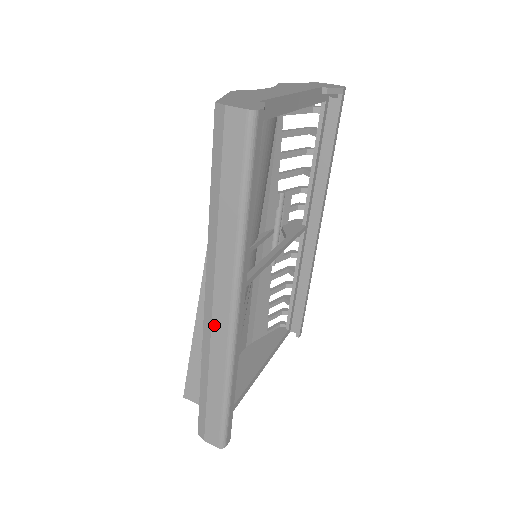
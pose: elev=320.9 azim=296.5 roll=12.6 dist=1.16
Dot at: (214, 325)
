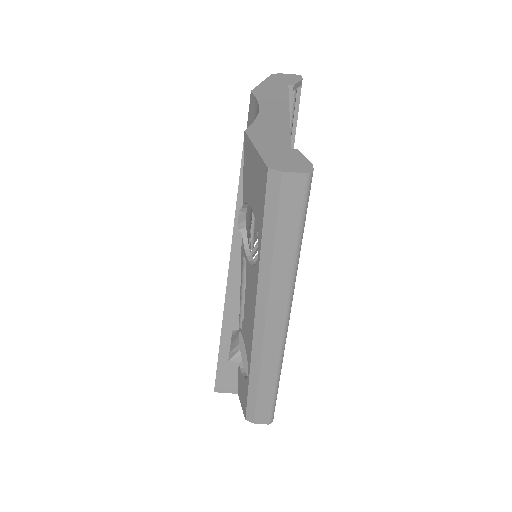
Dot at: (266, 341)
